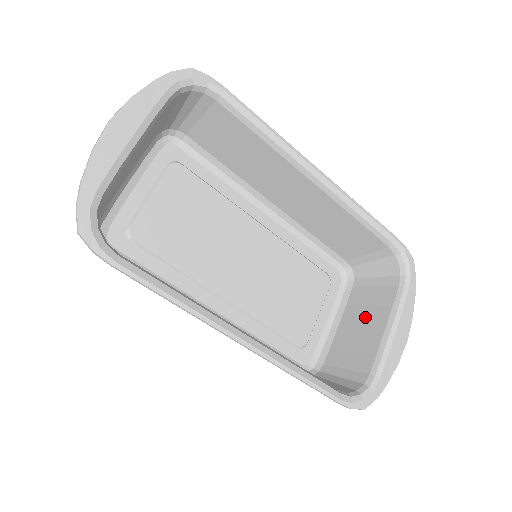
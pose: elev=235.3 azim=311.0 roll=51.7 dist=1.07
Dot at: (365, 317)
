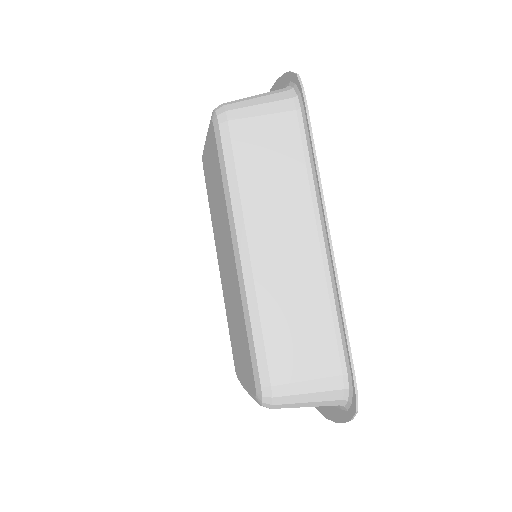
Dot at: occluded
